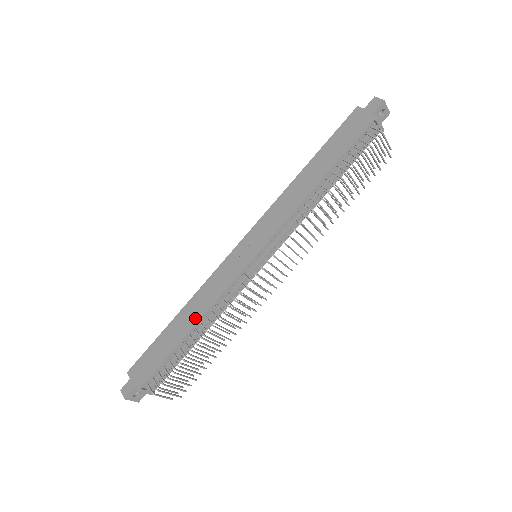
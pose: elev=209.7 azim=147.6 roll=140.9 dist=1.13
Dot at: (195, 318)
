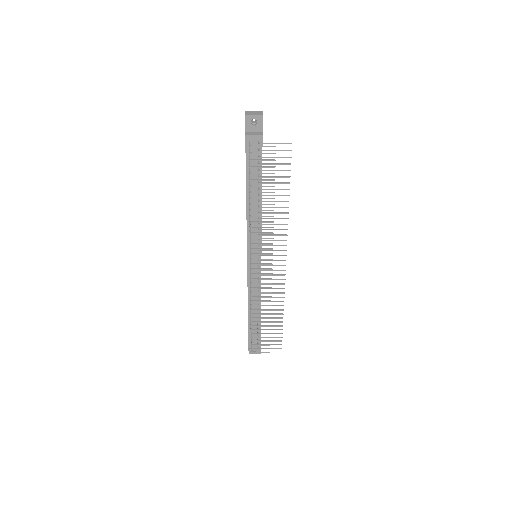
Dot at: (248, 304)
